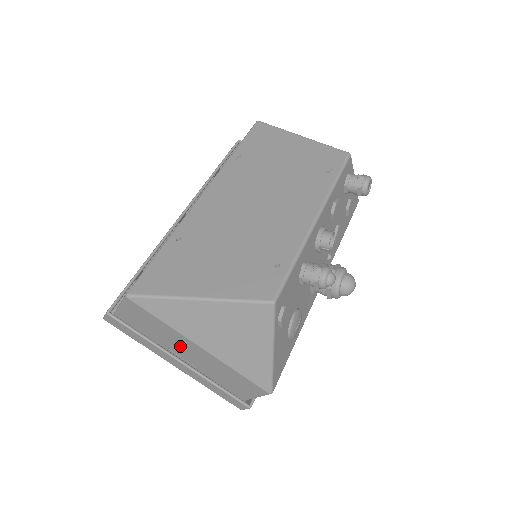
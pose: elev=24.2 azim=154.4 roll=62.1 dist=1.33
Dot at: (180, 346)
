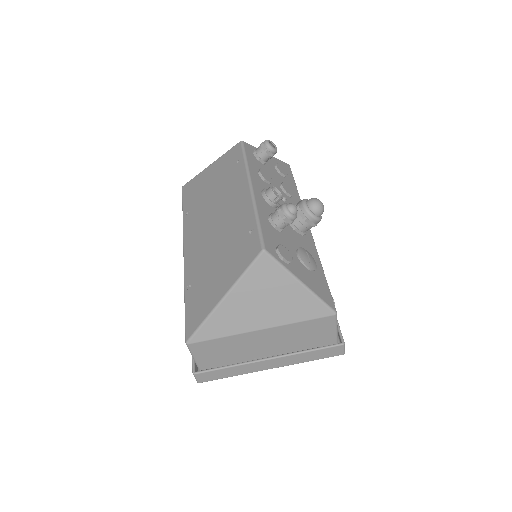
Dot at: (254, 346)
